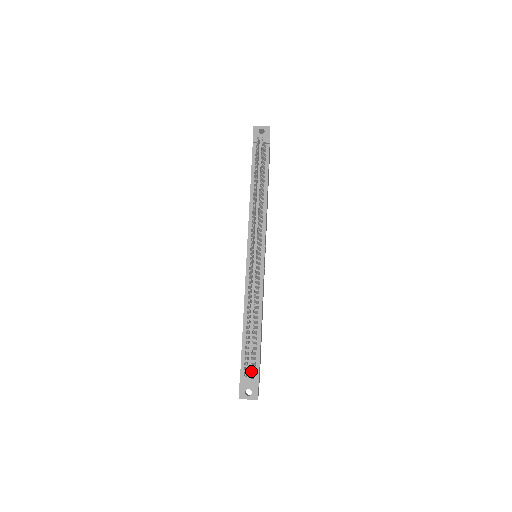
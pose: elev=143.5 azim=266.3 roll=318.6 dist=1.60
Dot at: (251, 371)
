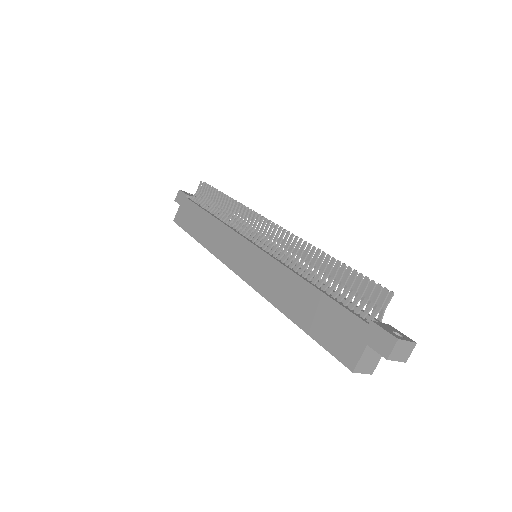
Dot at: occluded
